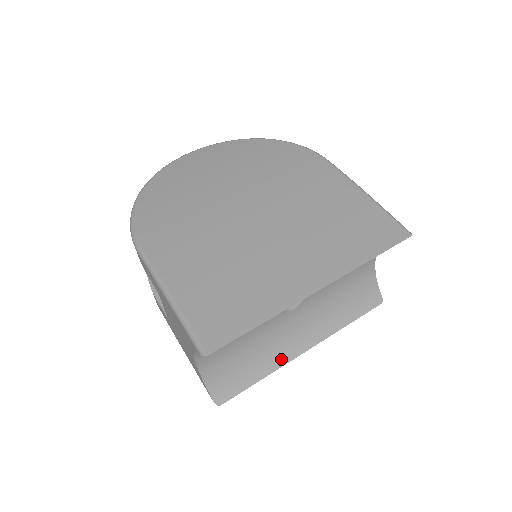
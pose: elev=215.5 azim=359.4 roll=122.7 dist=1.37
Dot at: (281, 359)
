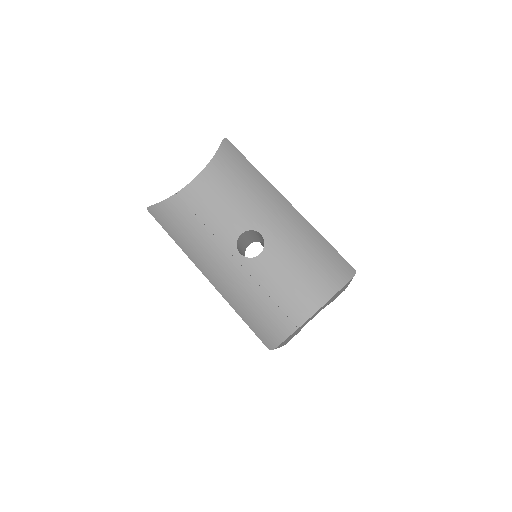
Dot at: (193, 255)
